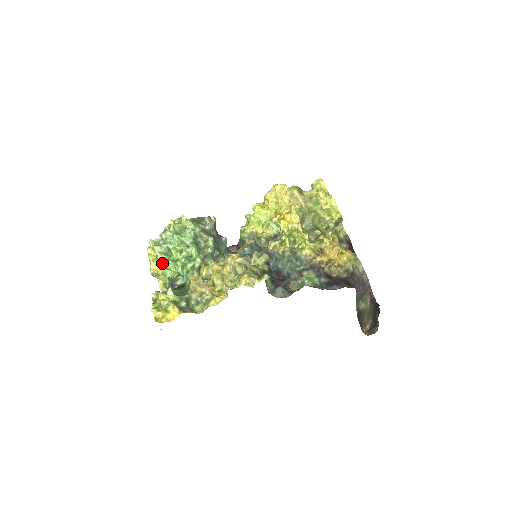
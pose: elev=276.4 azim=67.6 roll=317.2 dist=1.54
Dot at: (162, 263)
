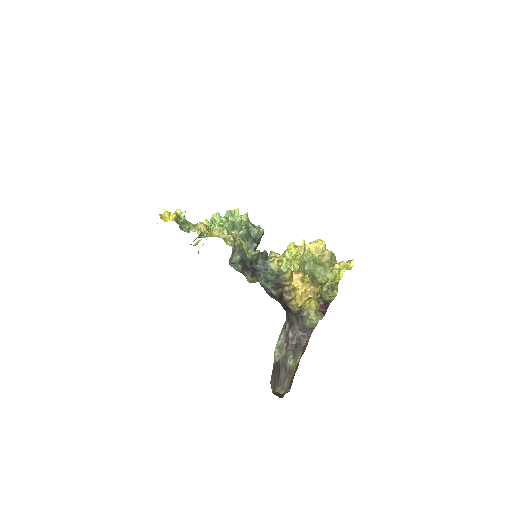
Dot at: occluded
